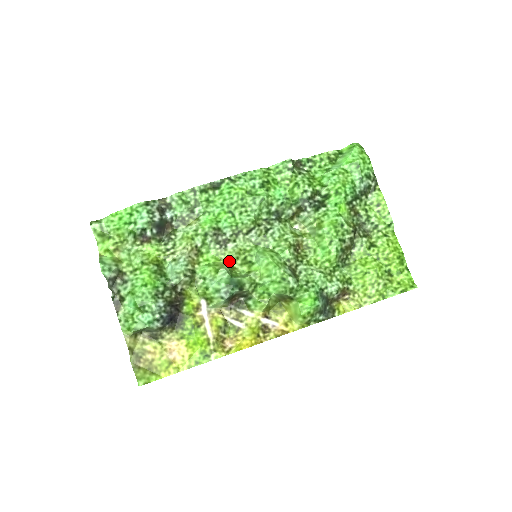
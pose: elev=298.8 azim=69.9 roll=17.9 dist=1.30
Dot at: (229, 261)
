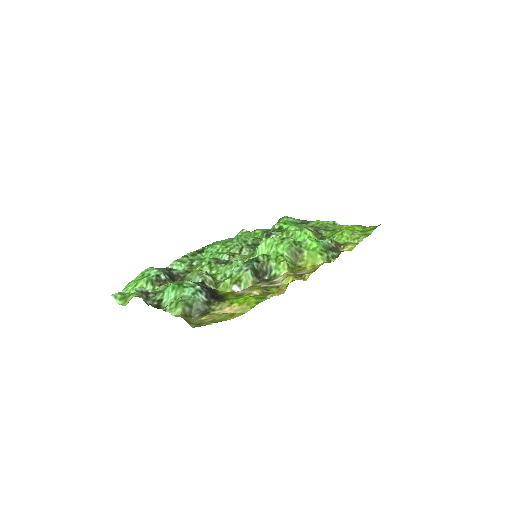
Dot at: occluded
